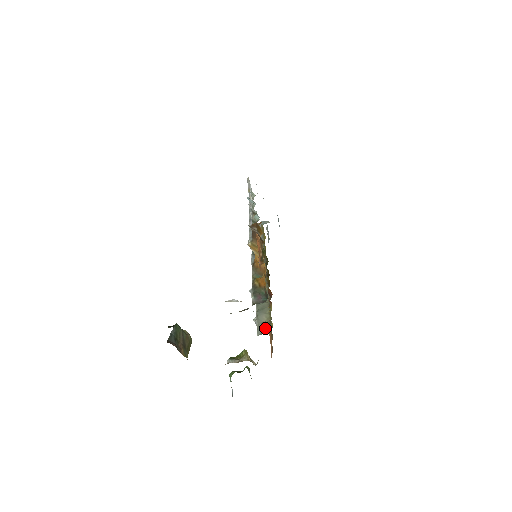
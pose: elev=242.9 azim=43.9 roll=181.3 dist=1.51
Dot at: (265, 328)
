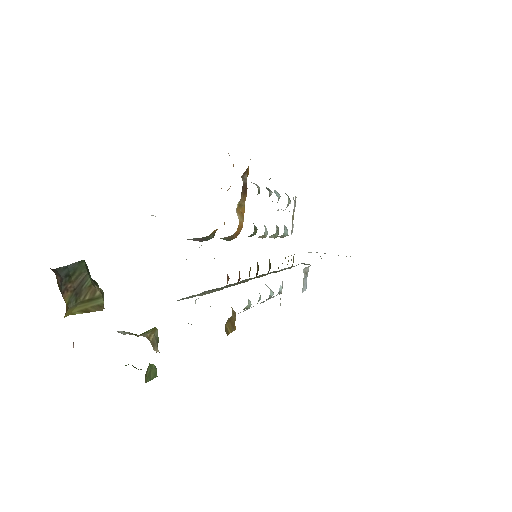
Dot at: (194, 296)
